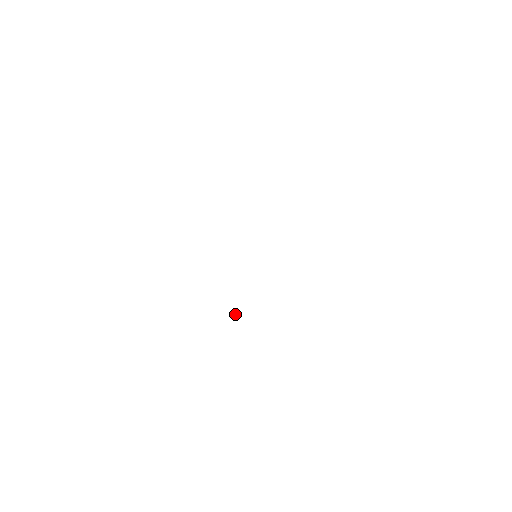
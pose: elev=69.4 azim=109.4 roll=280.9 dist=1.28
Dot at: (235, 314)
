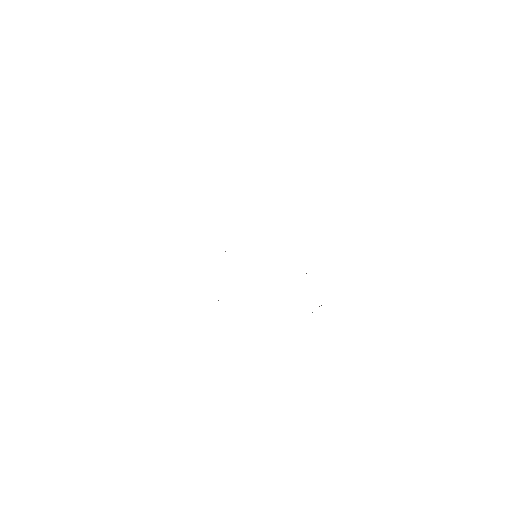
Dot at: occluded
